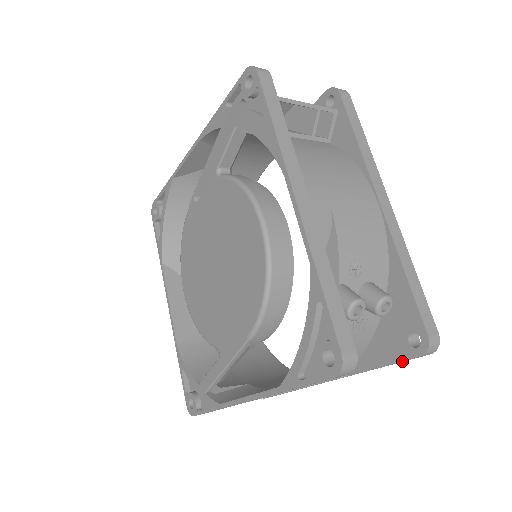
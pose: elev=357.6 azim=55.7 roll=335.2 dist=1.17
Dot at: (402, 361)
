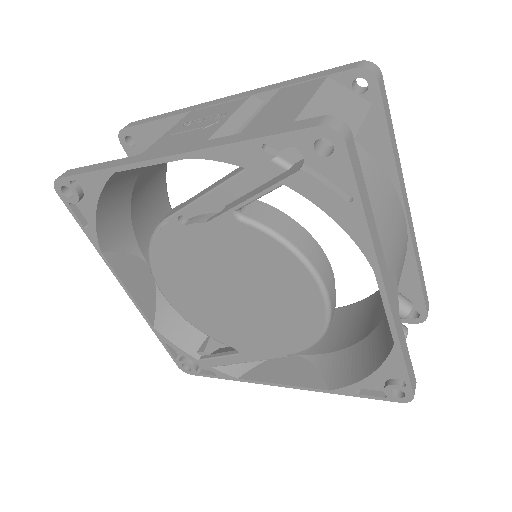
Dot at: occluded
